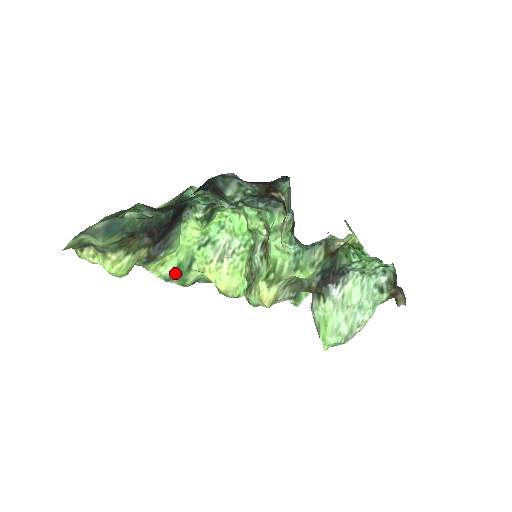
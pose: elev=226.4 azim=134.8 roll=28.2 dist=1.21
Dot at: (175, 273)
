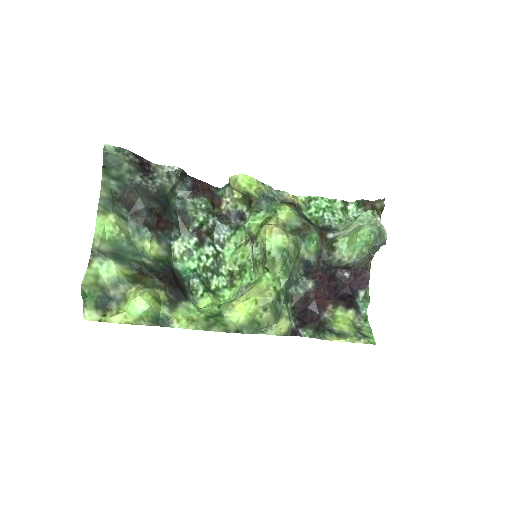
Dot at: (209, 319)
